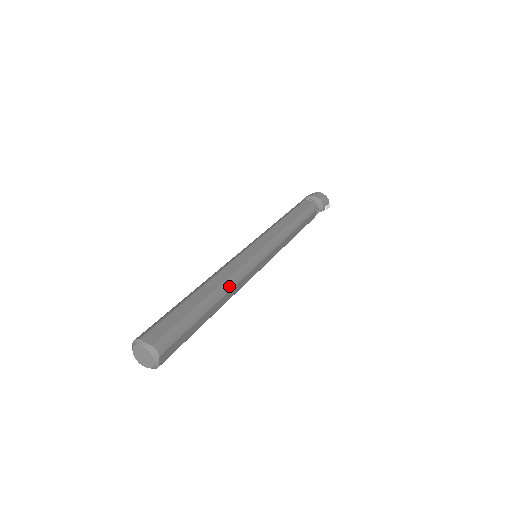
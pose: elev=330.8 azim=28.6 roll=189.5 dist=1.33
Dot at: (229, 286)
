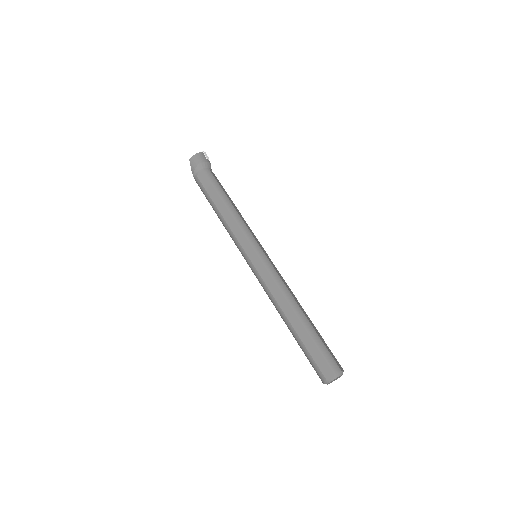
Dot at: (290, 297)
